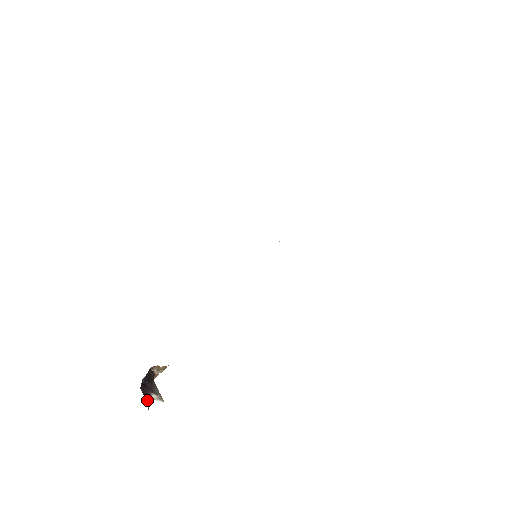
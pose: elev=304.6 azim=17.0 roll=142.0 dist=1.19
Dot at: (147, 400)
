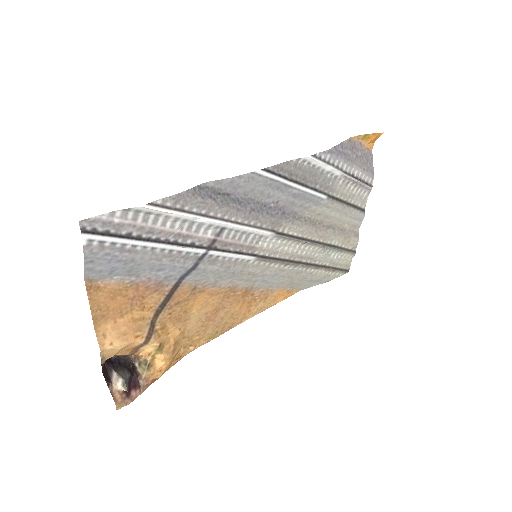
Dot at: (106, 376)
